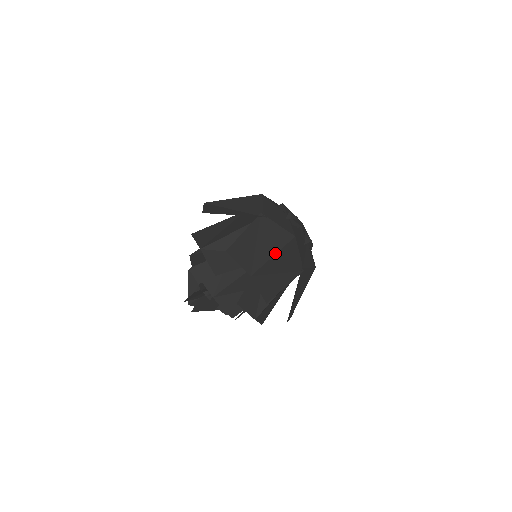
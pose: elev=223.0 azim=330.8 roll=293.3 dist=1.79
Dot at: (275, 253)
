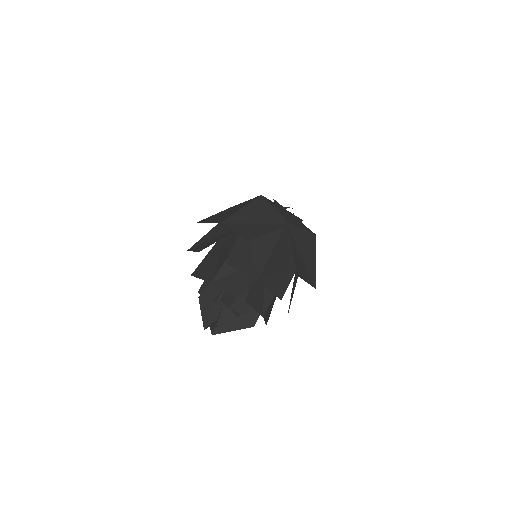
Dot at: (243, 207)
